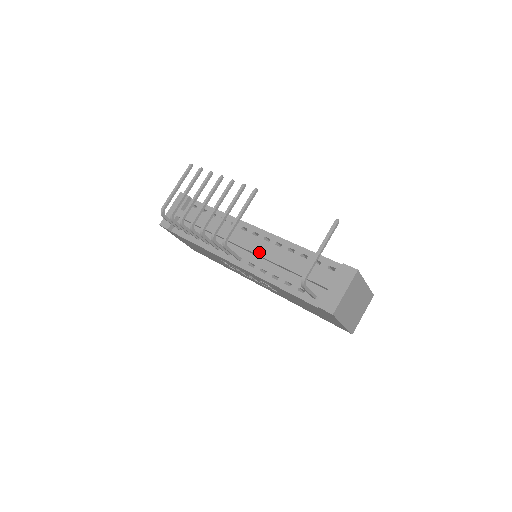
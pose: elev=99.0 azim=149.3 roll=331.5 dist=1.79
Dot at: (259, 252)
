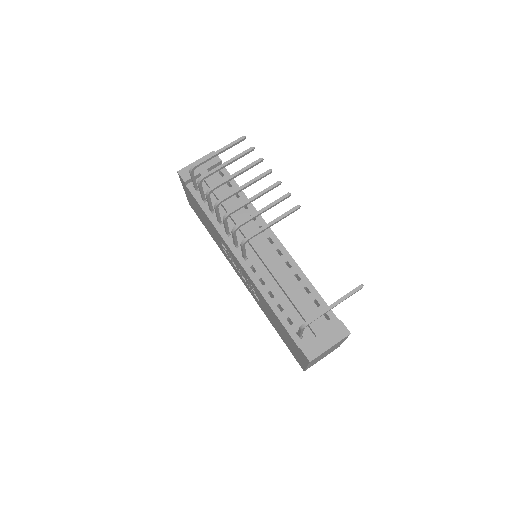
Dot at: (268, 262)
